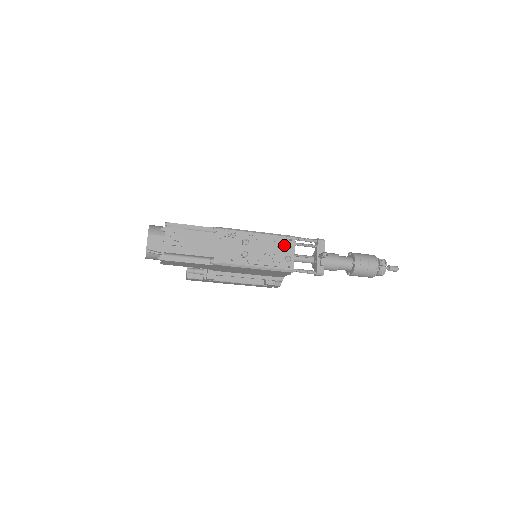
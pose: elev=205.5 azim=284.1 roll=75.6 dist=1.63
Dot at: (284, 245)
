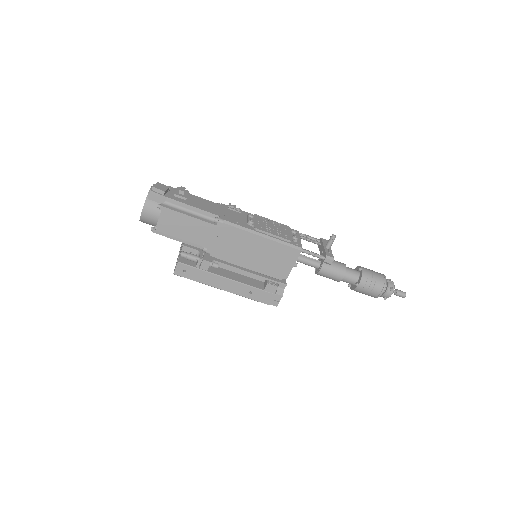
Dot at: (289, 230)
